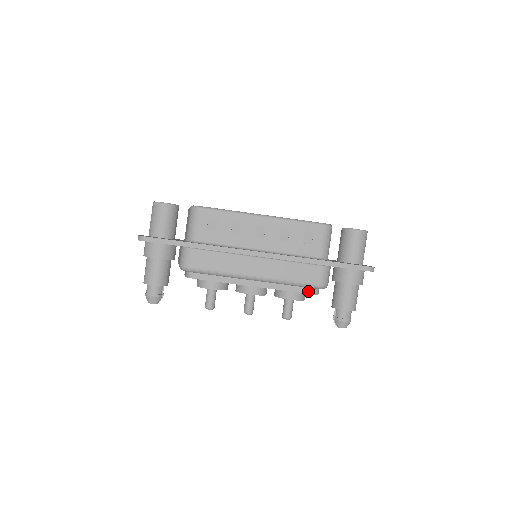
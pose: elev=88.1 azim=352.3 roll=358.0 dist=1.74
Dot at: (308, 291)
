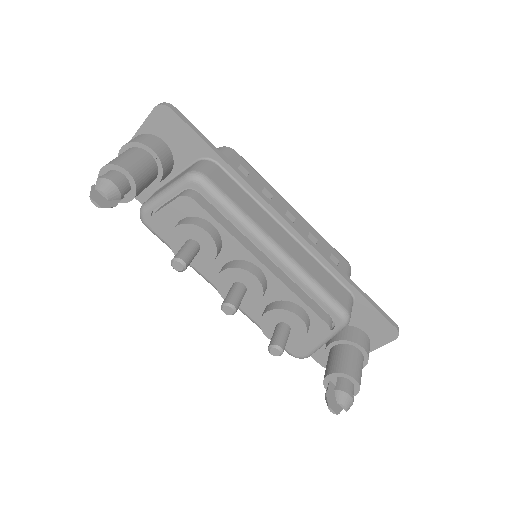
Dot at: (324, 318)
